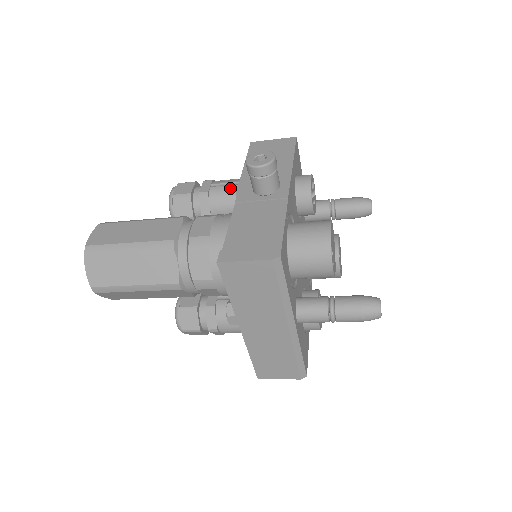
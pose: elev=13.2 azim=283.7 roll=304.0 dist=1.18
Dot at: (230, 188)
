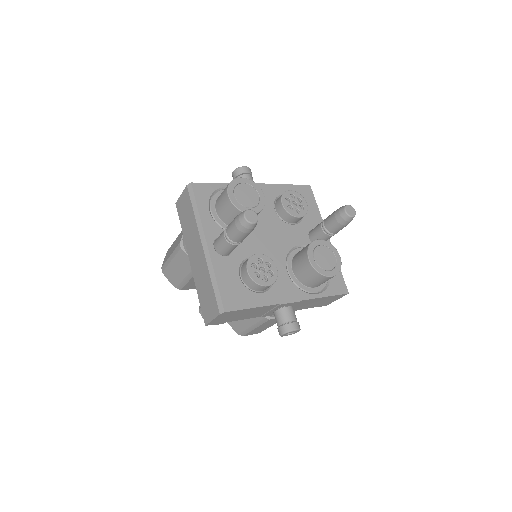
Dot at: occluded
